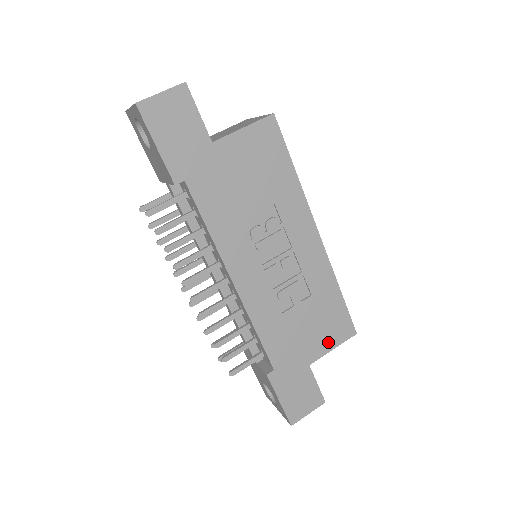
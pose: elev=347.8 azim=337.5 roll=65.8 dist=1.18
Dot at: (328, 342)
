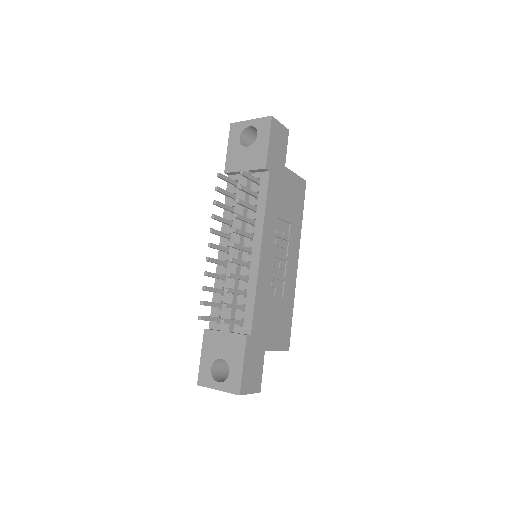
Dot at: (277, 342)
